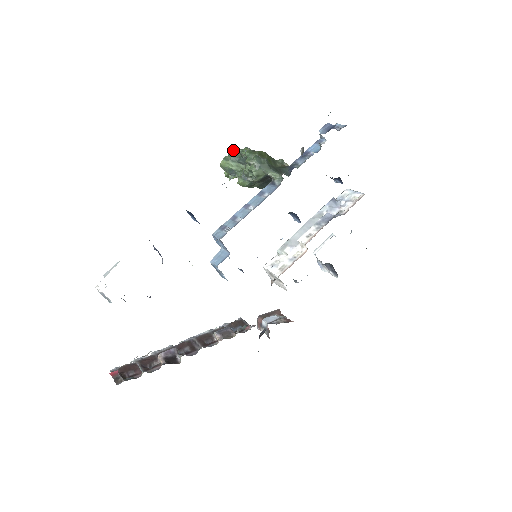
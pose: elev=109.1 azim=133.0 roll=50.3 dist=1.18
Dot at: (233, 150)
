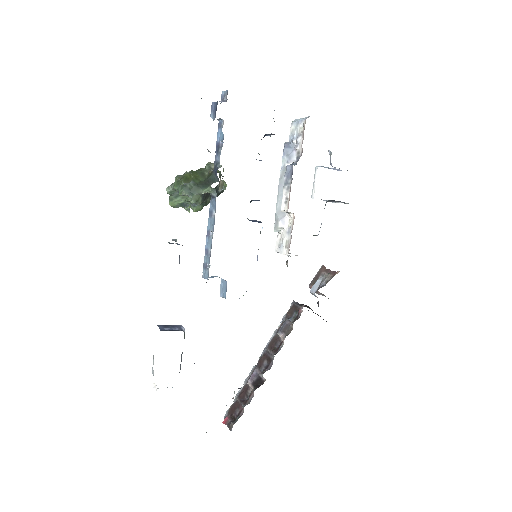
Dot at: (168, 189)
